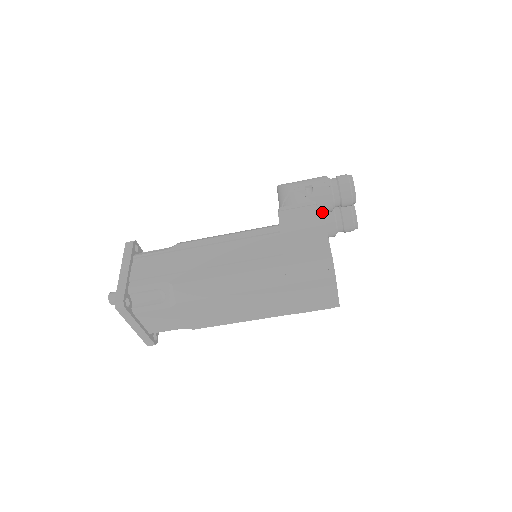
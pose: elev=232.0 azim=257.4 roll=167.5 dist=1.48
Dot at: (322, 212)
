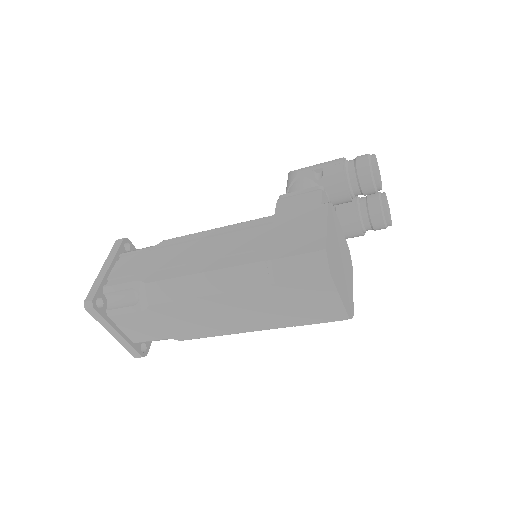
Dot at: (338, 202)
